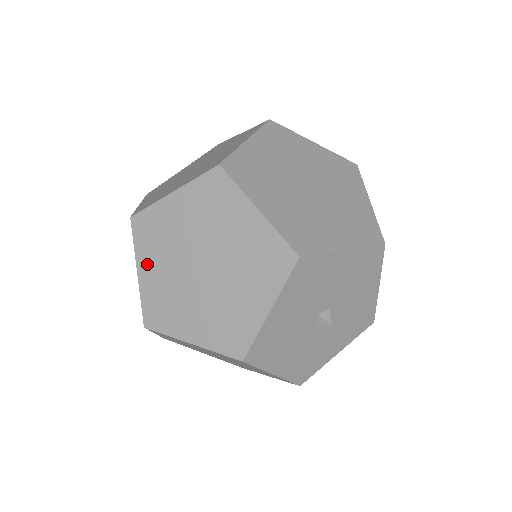
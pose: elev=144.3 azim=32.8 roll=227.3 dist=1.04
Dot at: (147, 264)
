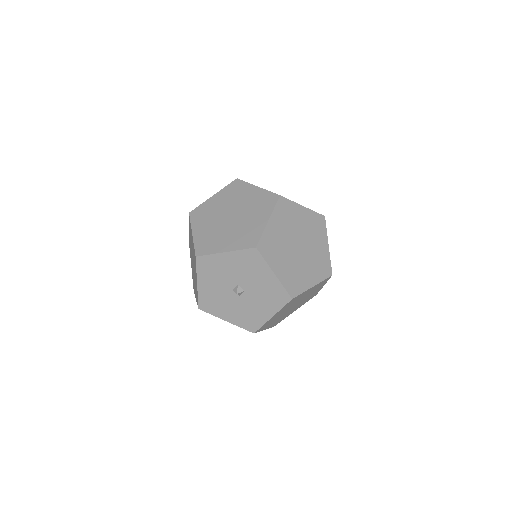
Dot at: (219, 197)
